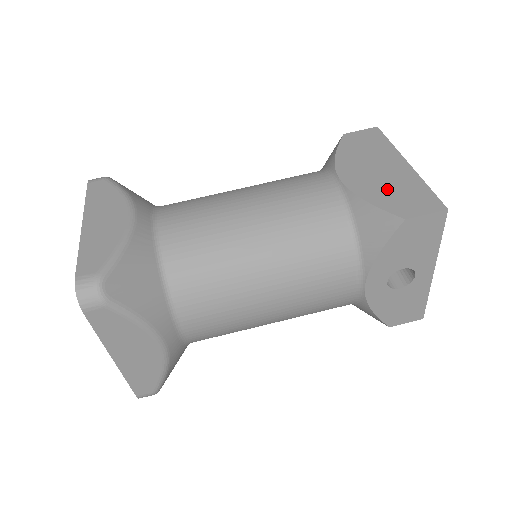
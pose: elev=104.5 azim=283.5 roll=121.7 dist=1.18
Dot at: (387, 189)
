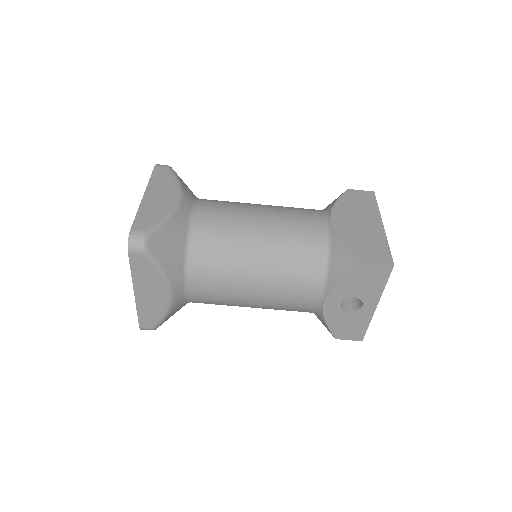
Dot at: (360, 238)
